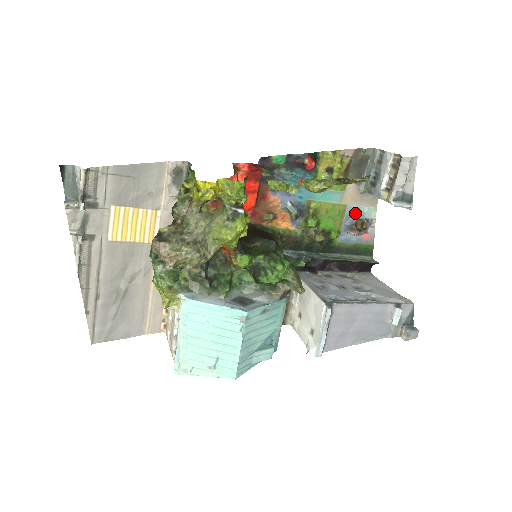
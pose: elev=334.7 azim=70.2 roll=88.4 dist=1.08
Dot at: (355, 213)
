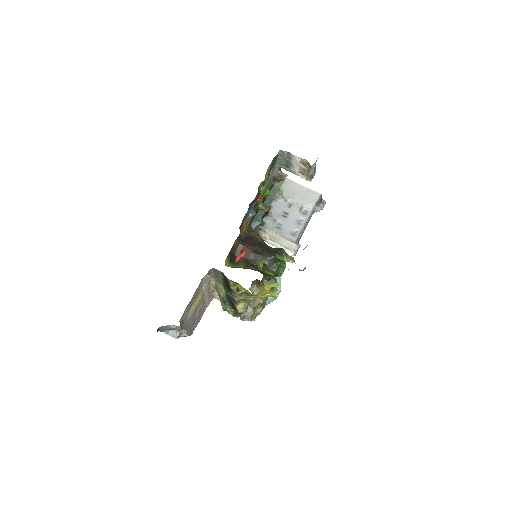
Dot at: (274, 174)
